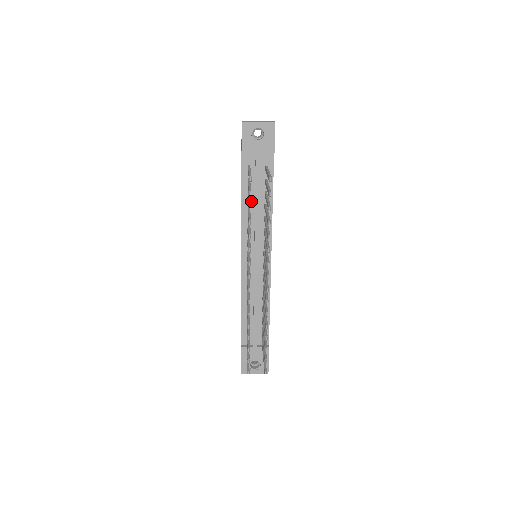
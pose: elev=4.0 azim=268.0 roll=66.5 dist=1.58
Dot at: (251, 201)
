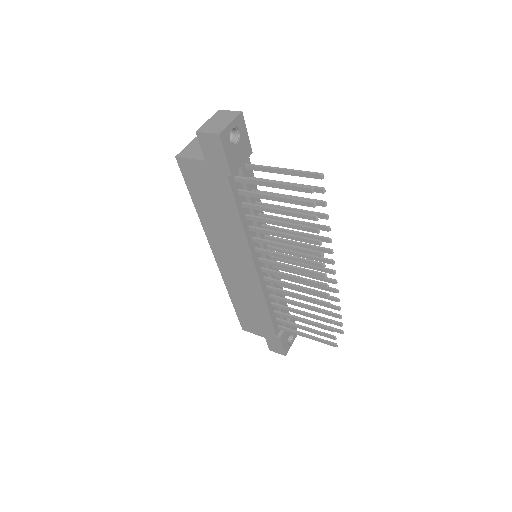
Dot at: (246, 210)
